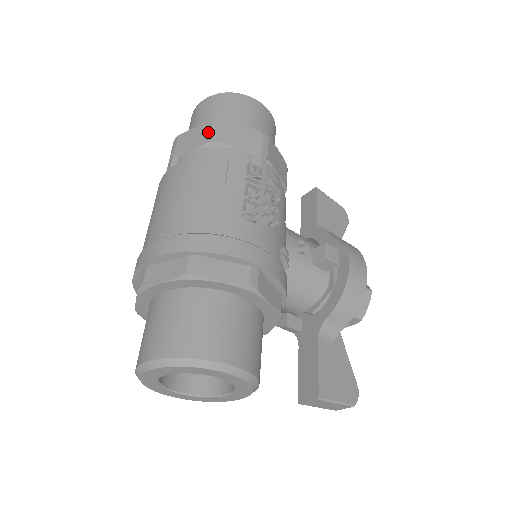
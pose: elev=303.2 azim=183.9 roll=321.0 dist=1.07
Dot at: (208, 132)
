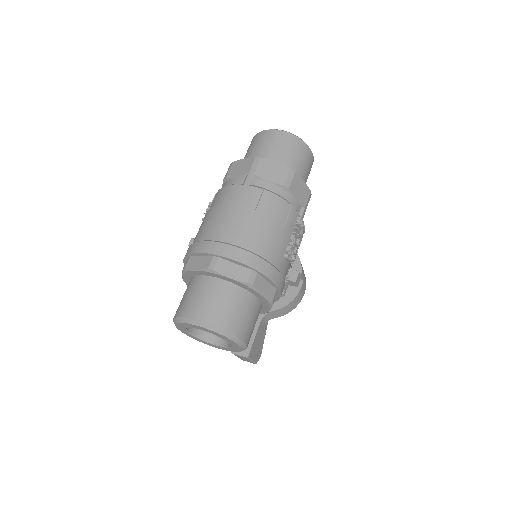
Dot at: (285, 176)
